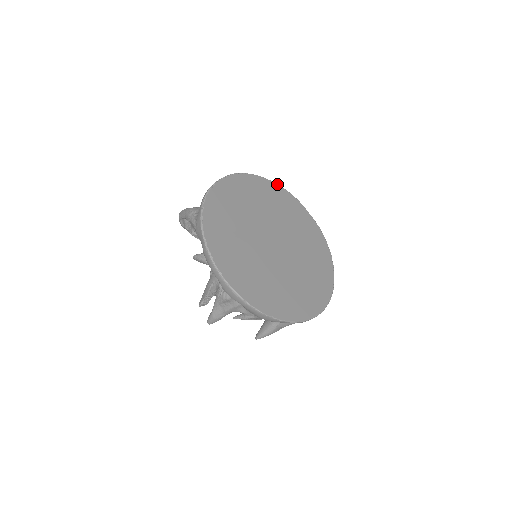
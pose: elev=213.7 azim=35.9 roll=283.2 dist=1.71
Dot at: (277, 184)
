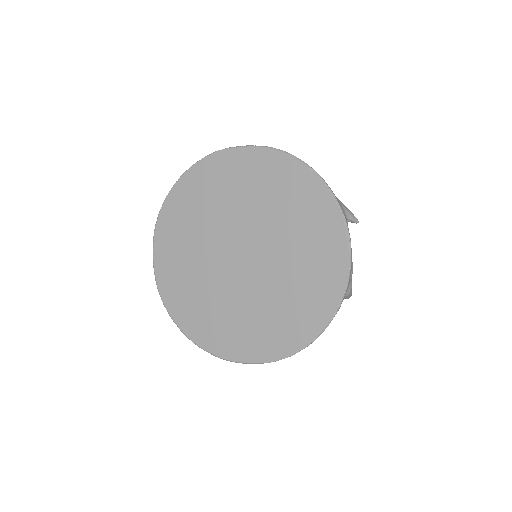
Dot at: (188, 169)
